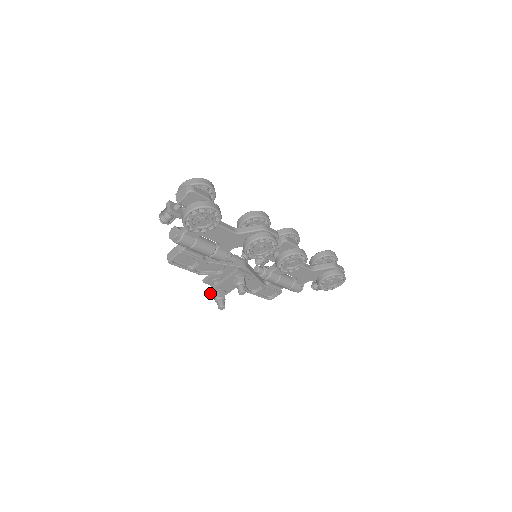
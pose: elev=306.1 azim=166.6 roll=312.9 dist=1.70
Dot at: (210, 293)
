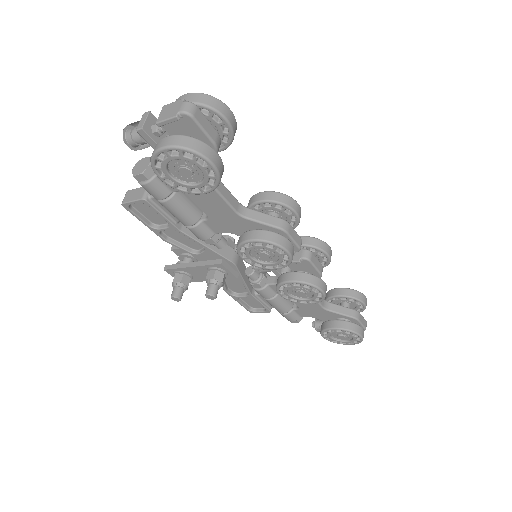
Dot at: (171, 270)
